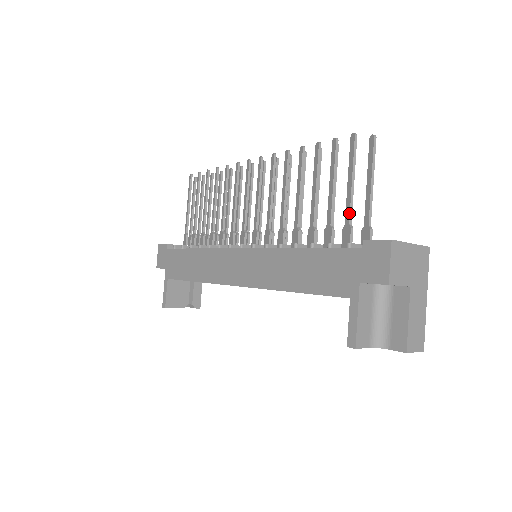
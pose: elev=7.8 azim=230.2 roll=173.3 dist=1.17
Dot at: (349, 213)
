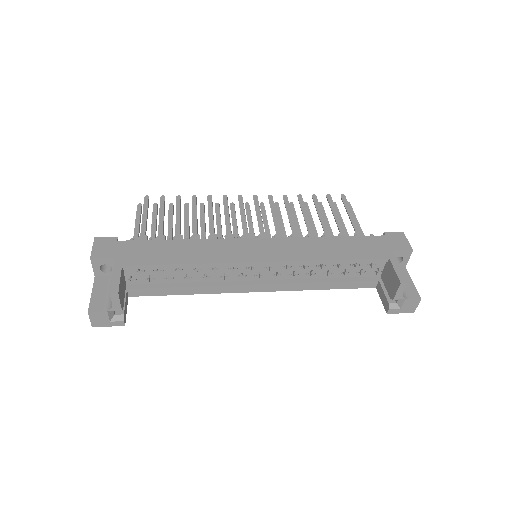
Dot at: occluded
